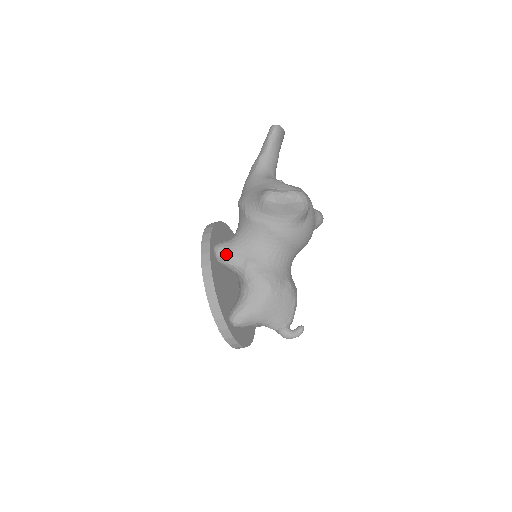
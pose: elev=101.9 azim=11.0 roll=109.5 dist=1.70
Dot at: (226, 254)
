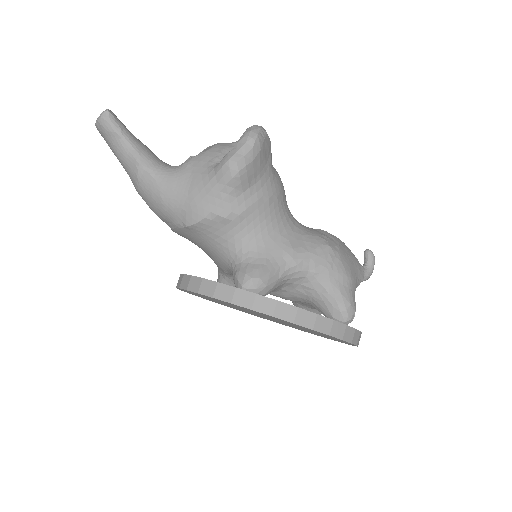
Dot at: (265, 276)
